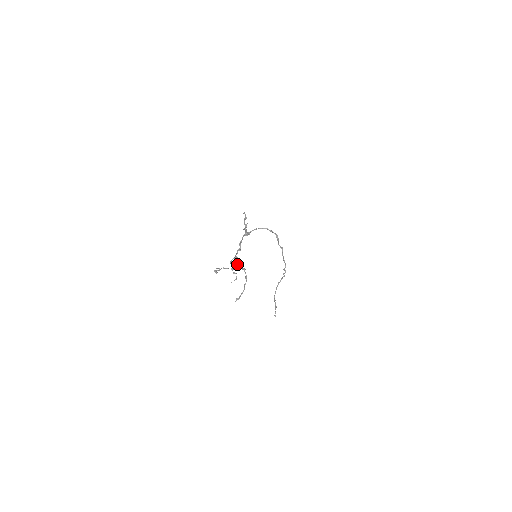
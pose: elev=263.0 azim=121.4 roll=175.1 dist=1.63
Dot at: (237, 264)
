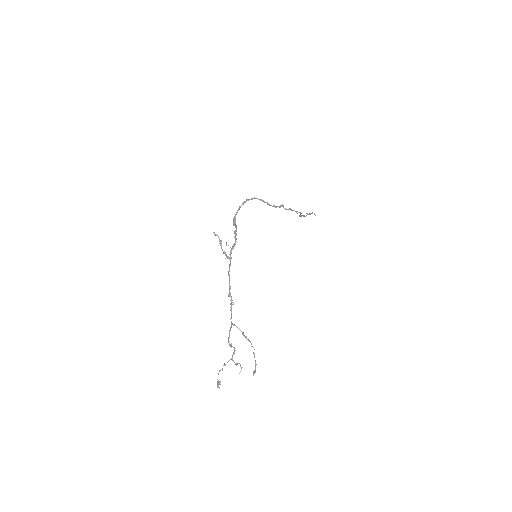
Dot at: (235, 350)
